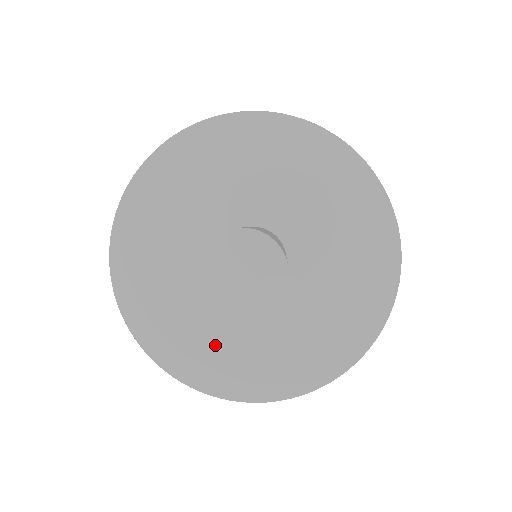
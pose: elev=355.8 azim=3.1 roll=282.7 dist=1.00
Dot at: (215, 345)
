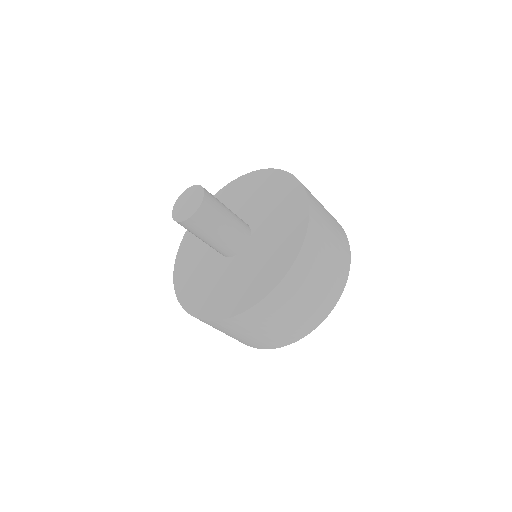
Dot at: (239, 285)
